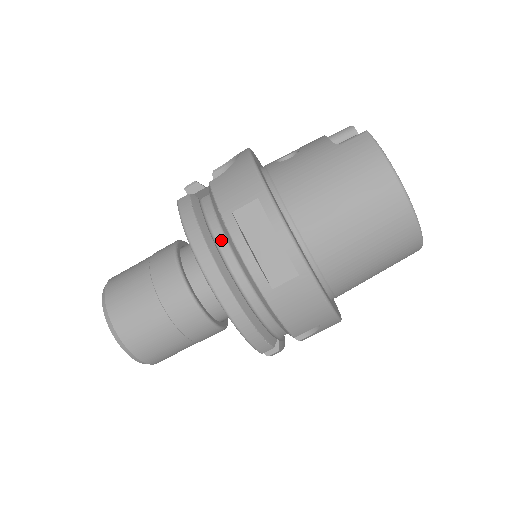
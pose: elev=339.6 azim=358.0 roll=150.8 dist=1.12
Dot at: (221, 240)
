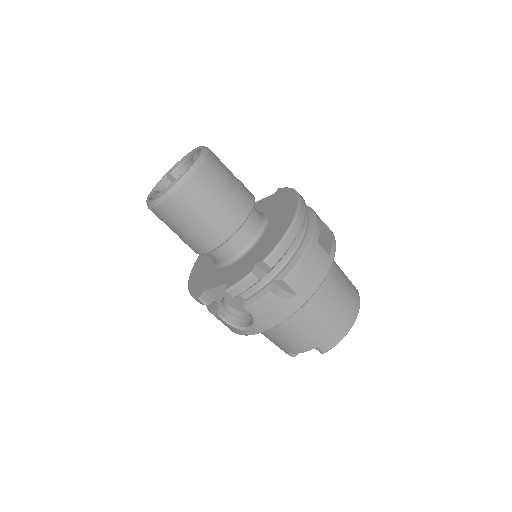
Dot at: occluded
